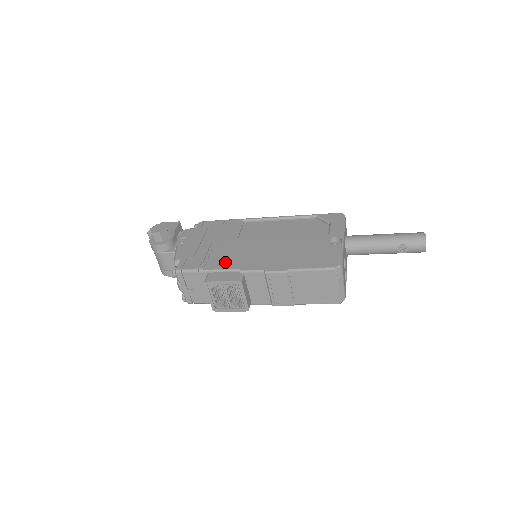
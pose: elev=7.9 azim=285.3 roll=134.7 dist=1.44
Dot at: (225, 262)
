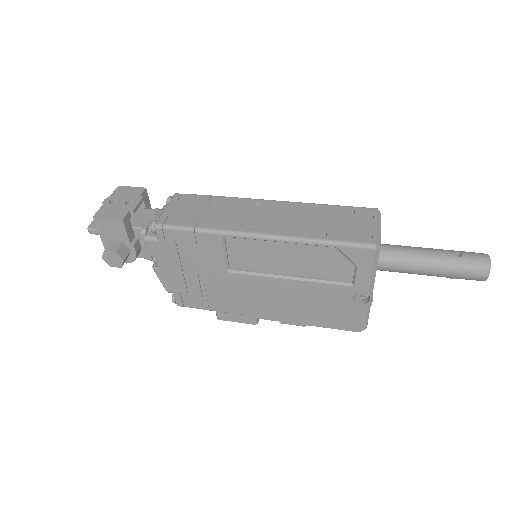
Dot at: (230, 306)
